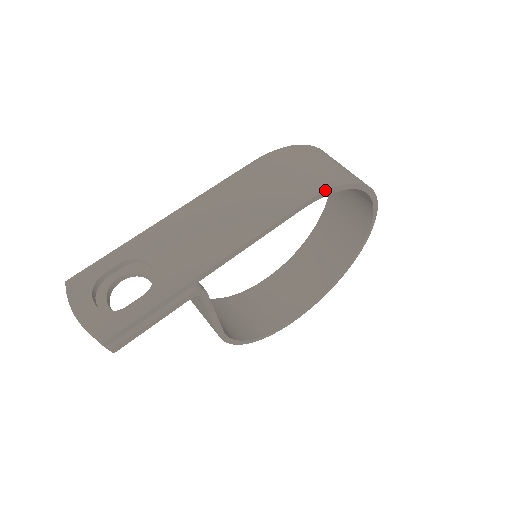
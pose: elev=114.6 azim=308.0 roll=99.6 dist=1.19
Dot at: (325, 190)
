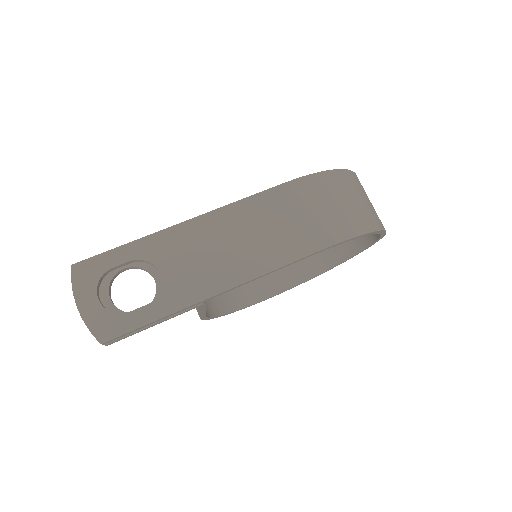
Dot at: (345, 239)
